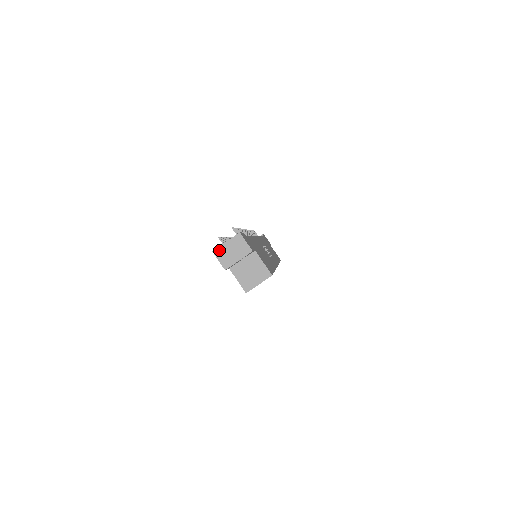
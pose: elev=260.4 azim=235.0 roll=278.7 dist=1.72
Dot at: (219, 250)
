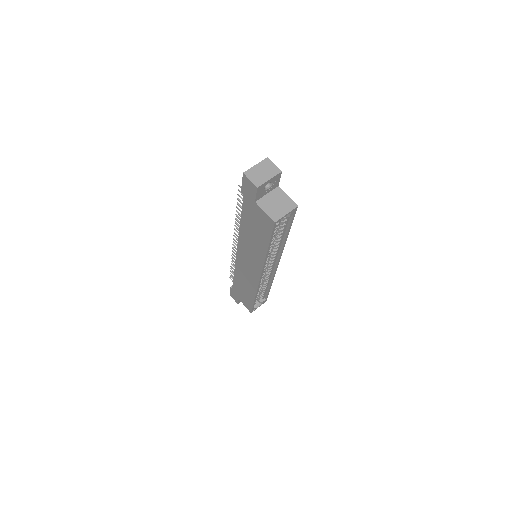
Dot at: (249, 171)
